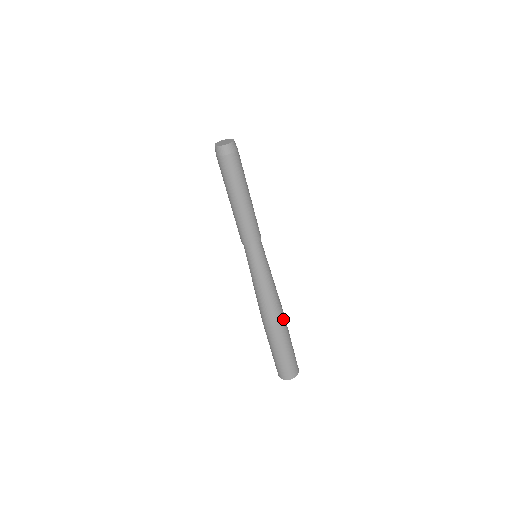
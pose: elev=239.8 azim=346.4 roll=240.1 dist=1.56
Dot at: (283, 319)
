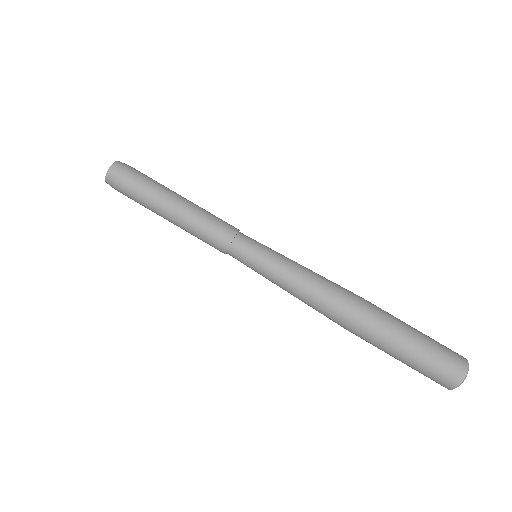
Dot at: occluded
